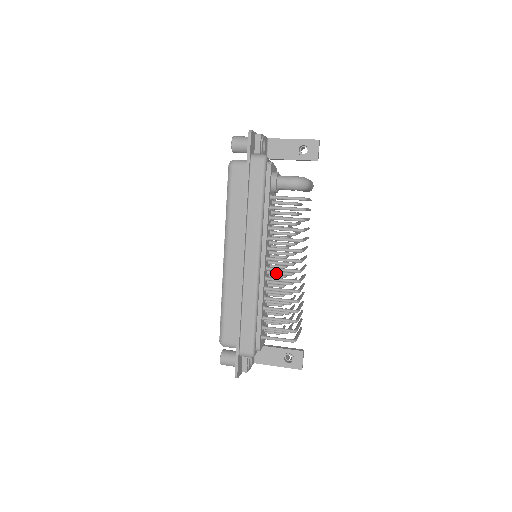
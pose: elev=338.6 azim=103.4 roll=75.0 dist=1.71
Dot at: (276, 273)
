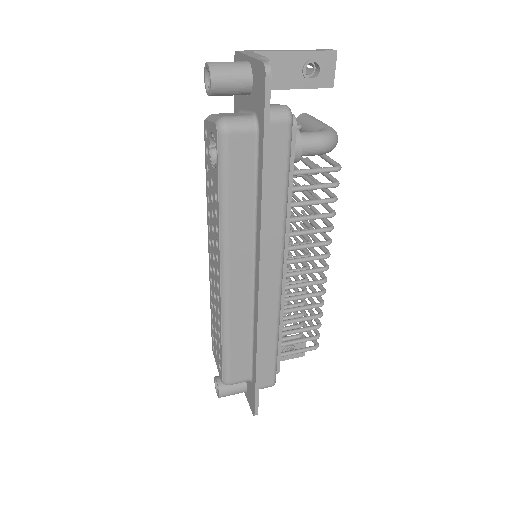
Dot at: occluded
